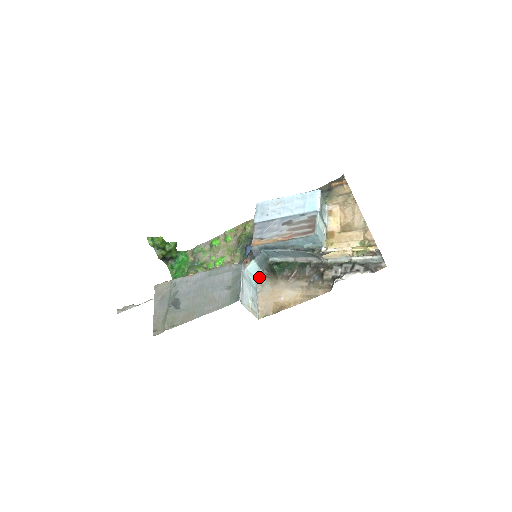
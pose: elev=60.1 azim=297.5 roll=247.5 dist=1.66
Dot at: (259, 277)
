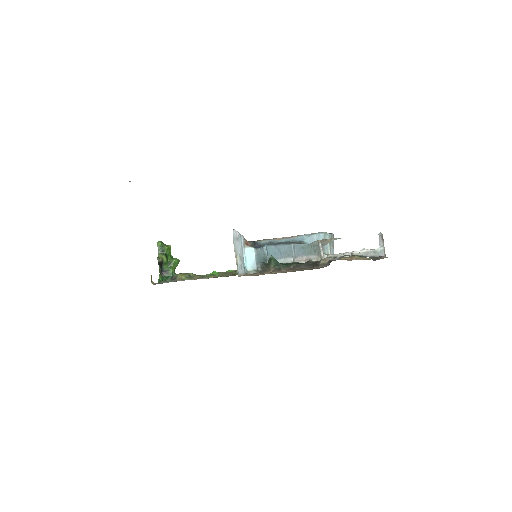
Dot at: (251, 270)
